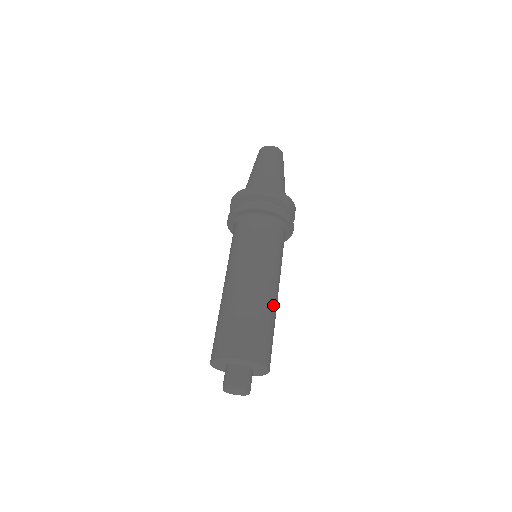
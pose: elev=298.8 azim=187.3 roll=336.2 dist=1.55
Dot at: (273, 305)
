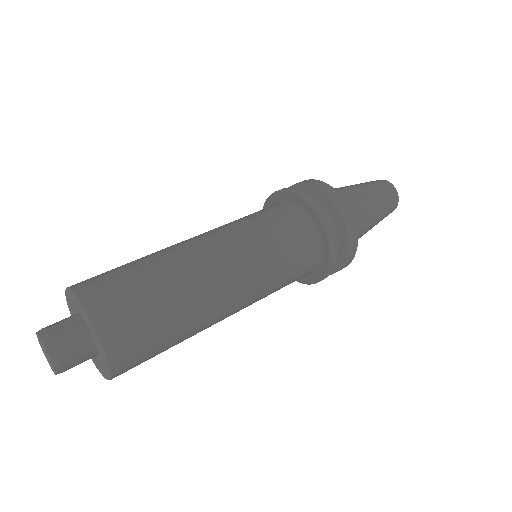
Dot at: (207, 324)
